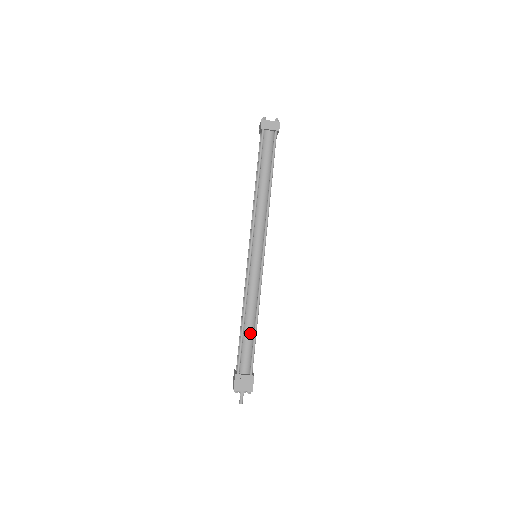
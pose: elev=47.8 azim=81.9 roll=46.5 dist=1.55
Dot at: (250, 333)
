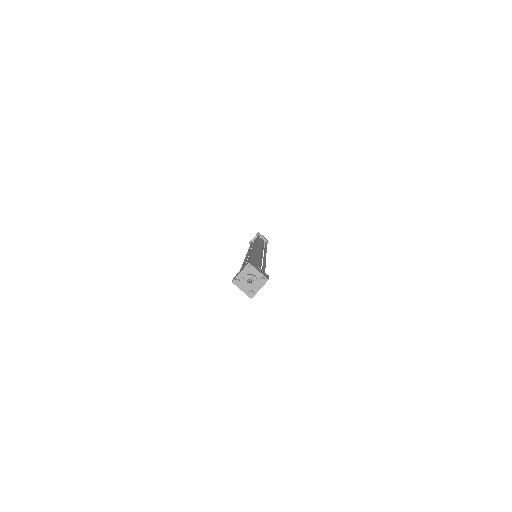
Dot at: occluded
